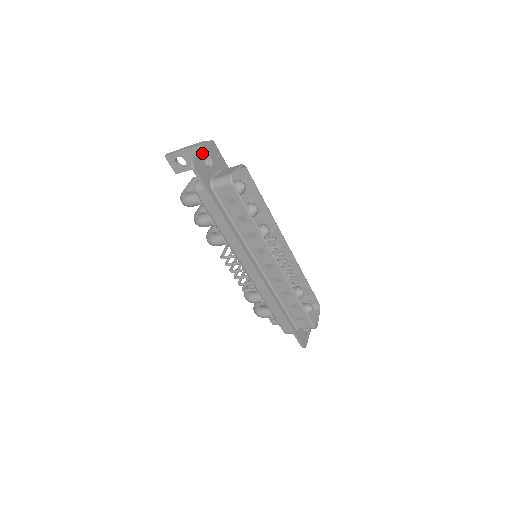
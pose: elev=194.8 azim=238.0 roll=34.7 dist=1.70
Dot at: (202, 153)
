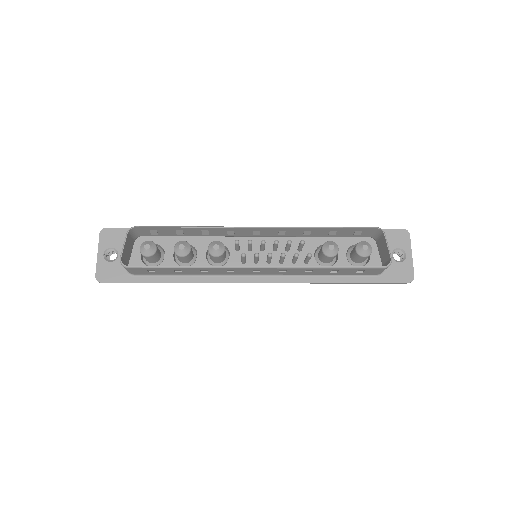
Dot at: (99, 257)
